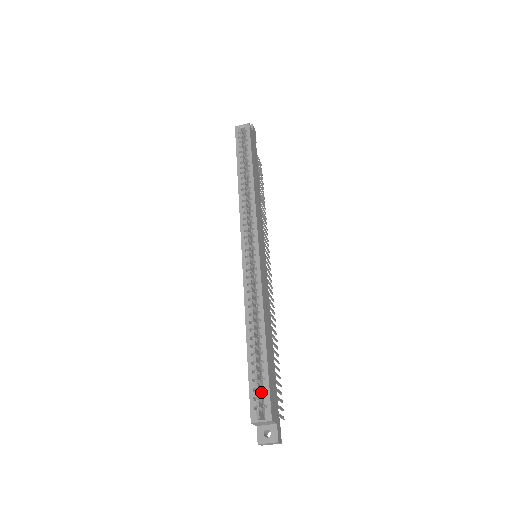
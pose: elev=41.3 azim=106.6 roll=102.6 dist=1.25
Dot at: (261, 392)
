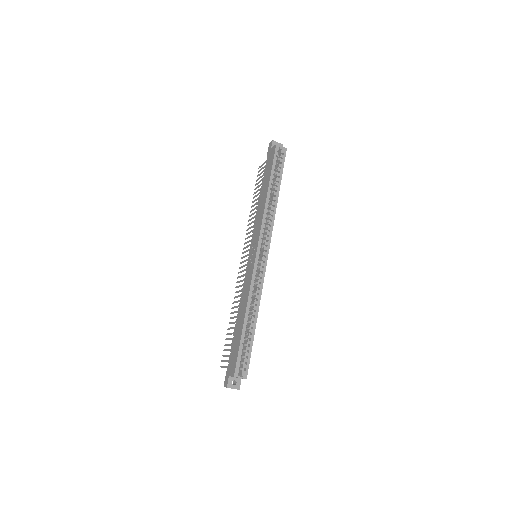
Dot at: occluded
